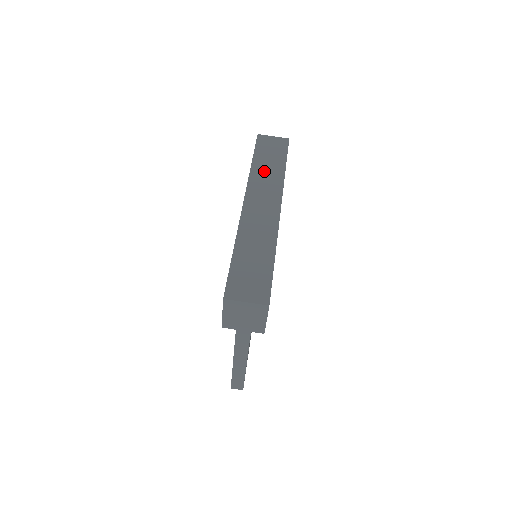
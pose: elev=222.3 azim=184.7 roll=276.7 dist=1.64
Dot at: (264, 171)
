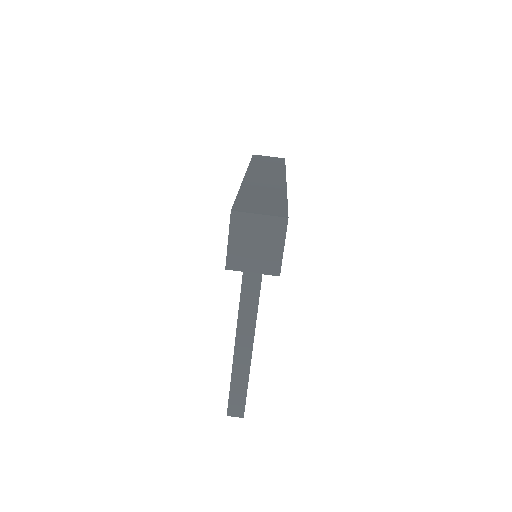
Dot at: (263, 166)
